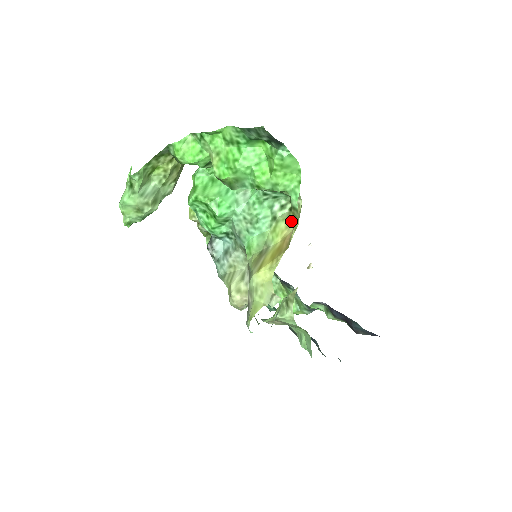
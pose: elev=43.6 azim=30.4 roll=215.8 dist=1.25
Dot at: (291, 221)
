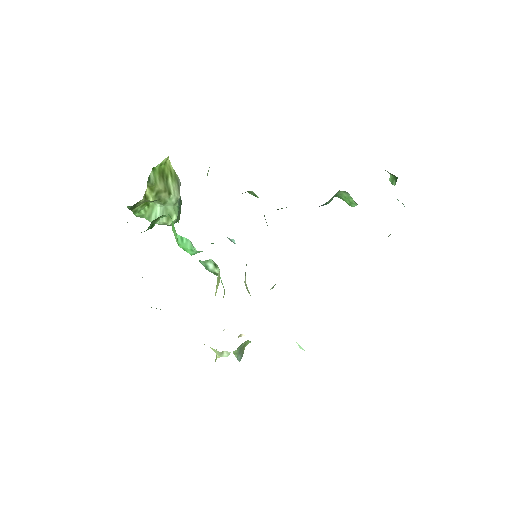
Dot at: (215, 295)
